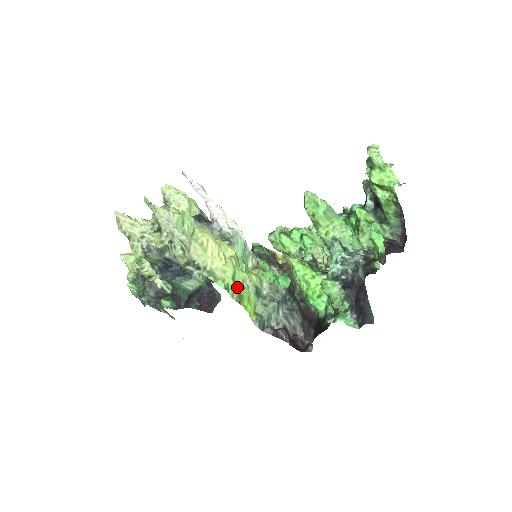
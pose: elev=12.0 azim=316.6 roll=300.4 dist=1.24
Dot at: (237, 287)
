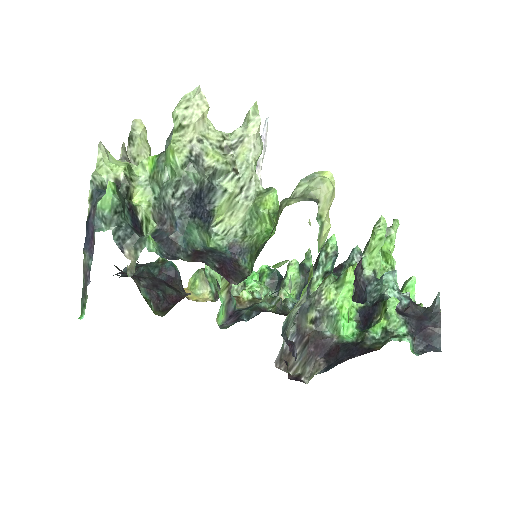
Dot at: occluded
